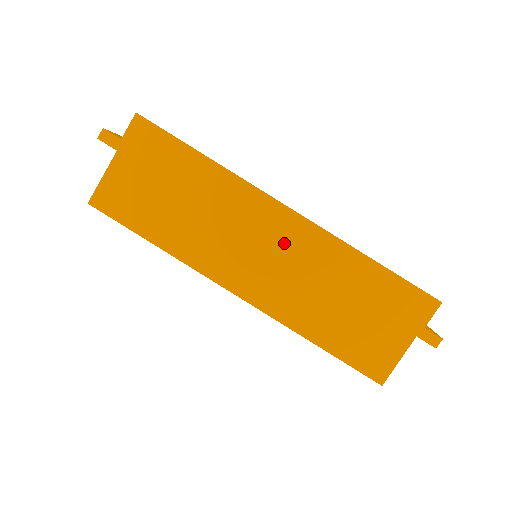
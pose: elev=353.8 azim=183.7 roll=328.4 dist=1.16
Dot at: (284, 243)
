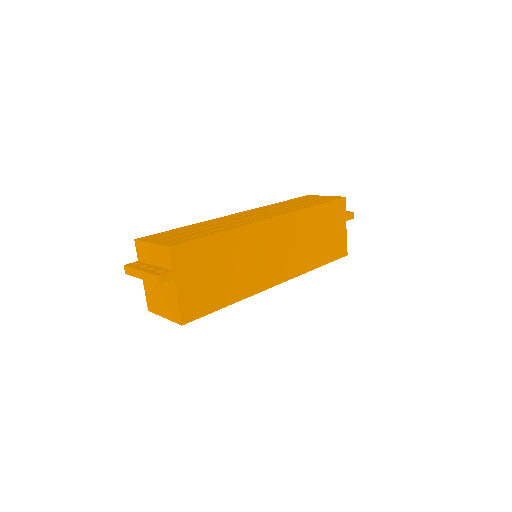
Dot at: (281, 237)
